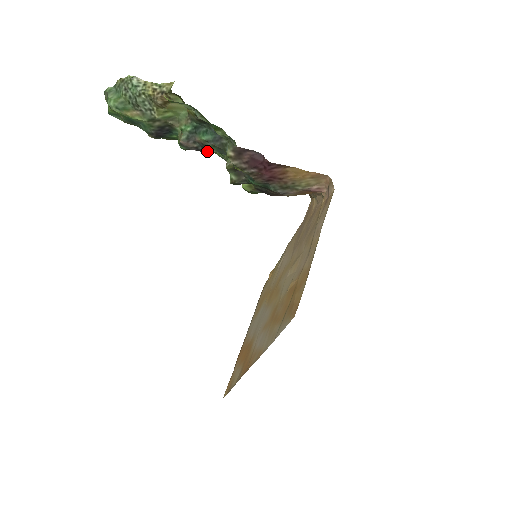
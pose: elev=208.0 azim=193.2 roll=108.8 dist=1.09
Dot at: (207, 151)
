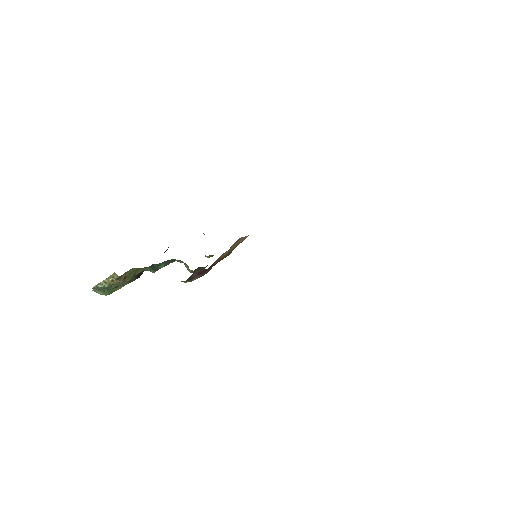
Dot at: occluded
